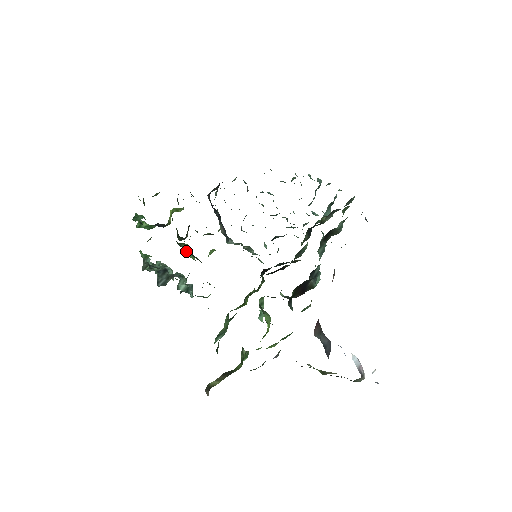
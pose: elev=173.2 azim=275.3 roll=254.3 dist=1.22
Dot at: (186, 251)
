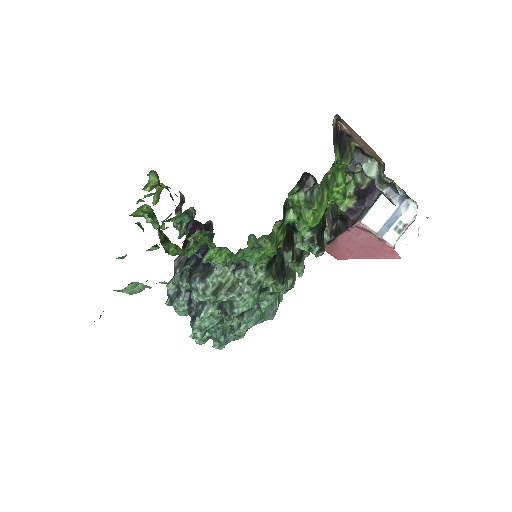
Dot at: occluded
